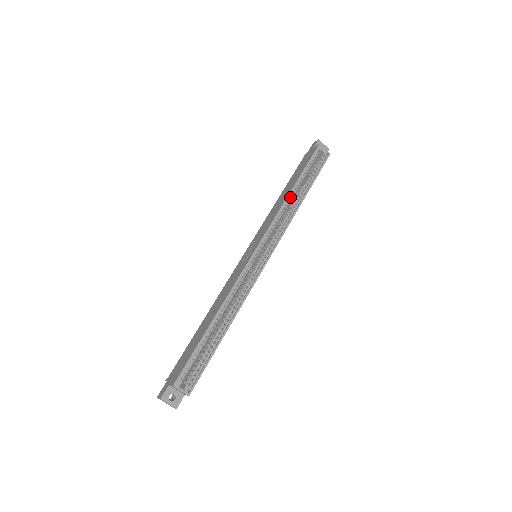
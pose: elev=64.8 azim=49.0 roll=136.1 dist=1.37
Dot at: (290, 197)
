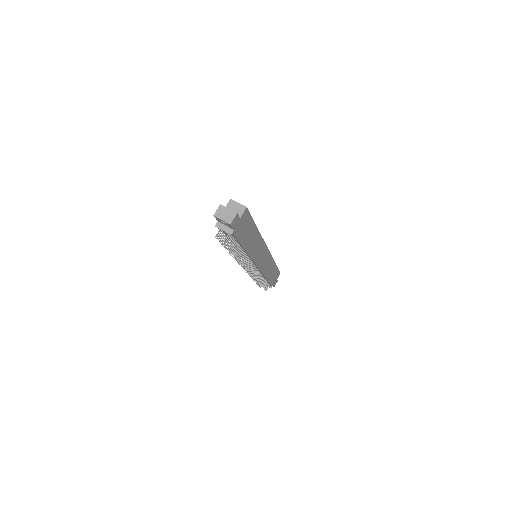
Dot at: occluded
